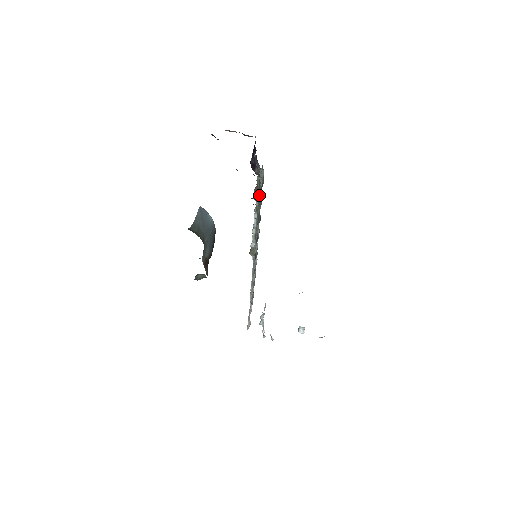
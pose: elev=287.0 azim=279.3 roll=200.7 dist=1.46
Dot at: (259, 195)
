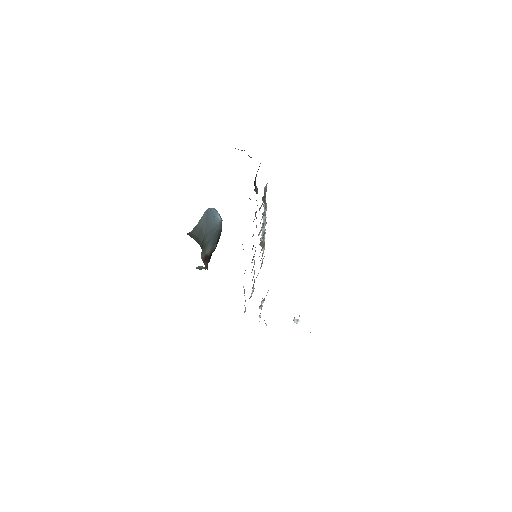
Dot at: (256, 212)
